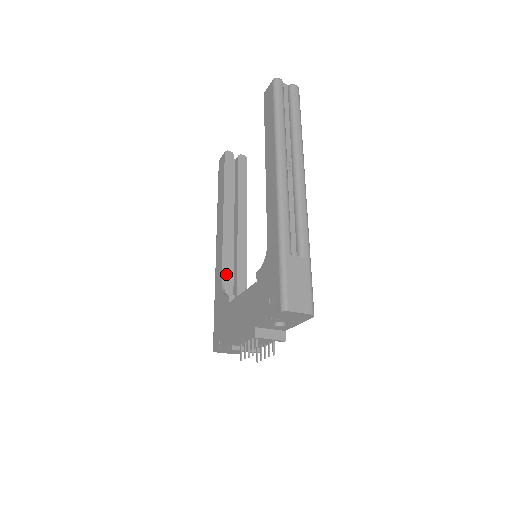
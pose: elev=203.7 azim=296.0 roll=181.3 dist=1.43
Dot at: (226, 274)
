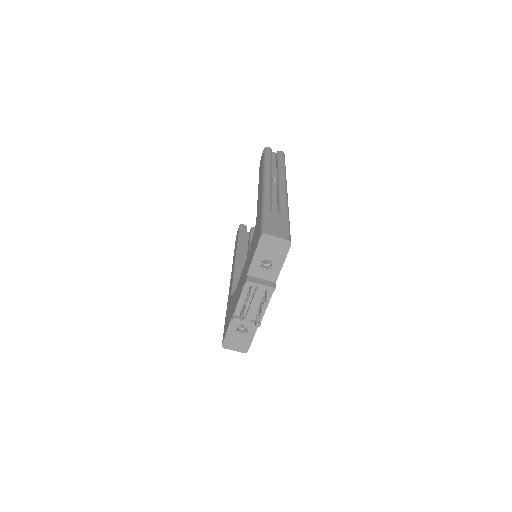
Dot at: occluded
